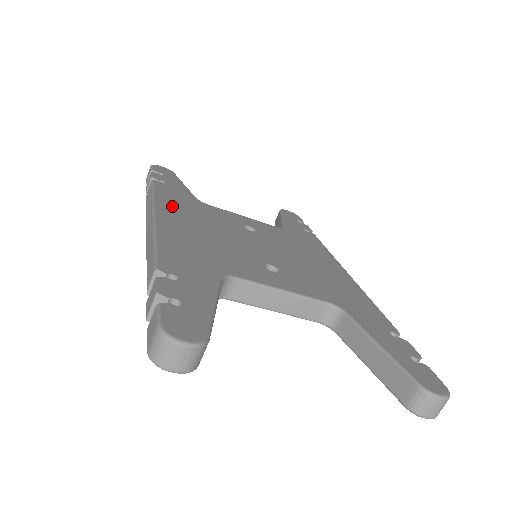
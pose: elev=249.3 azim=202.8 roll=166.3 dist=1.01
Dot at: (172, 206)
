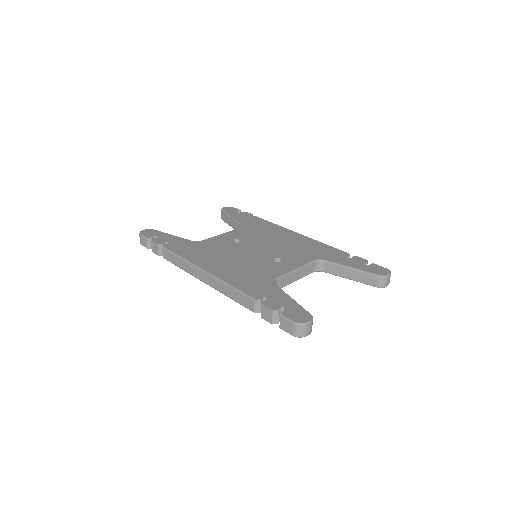
Dot at: (198, 258)
